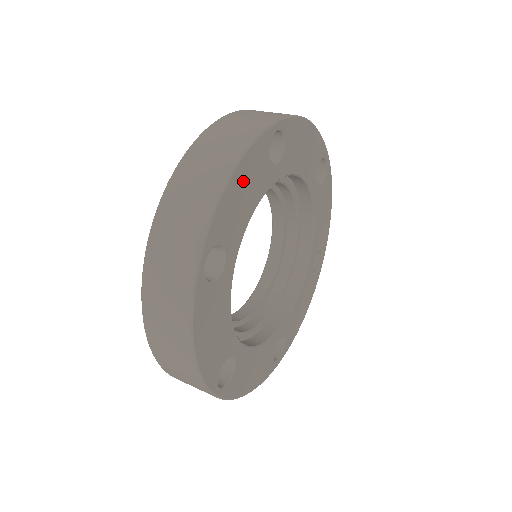
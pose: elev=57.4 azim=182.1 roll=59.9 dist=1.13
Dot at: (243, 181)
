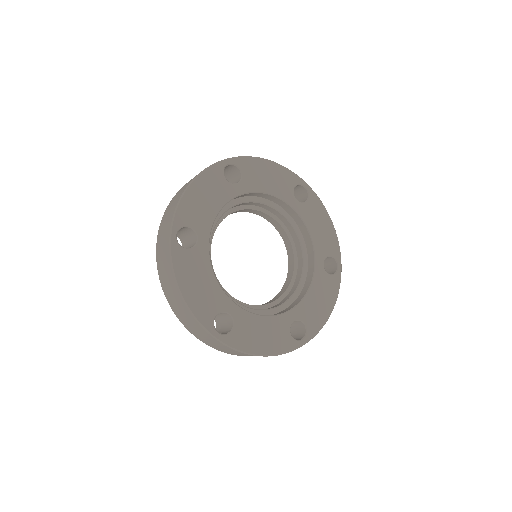
Dot at: (190, 283)
